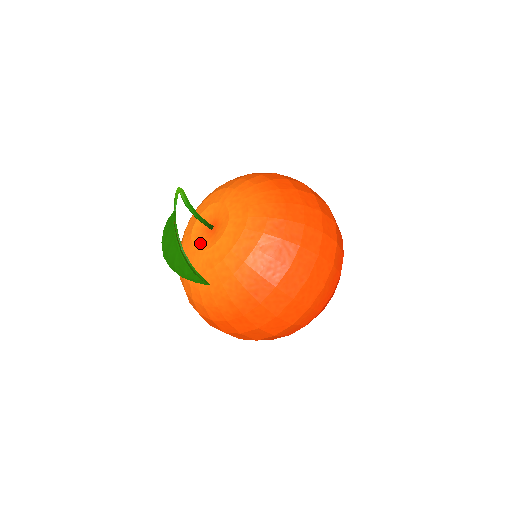
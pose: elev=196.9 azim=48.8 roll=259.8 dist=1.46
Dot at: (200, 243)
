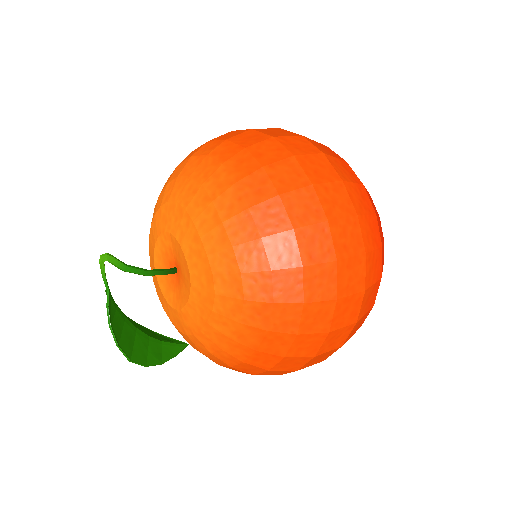
Dot at: (165, 288)
